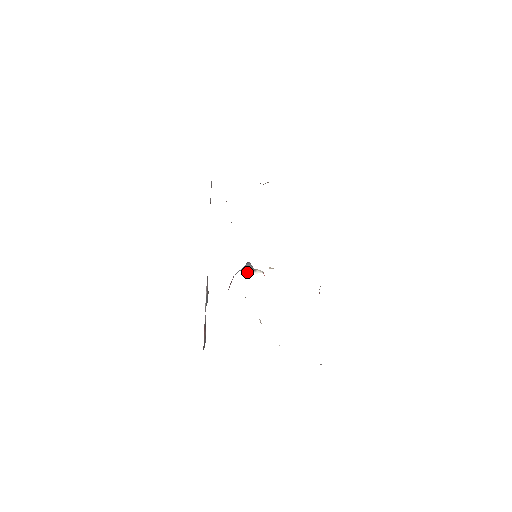
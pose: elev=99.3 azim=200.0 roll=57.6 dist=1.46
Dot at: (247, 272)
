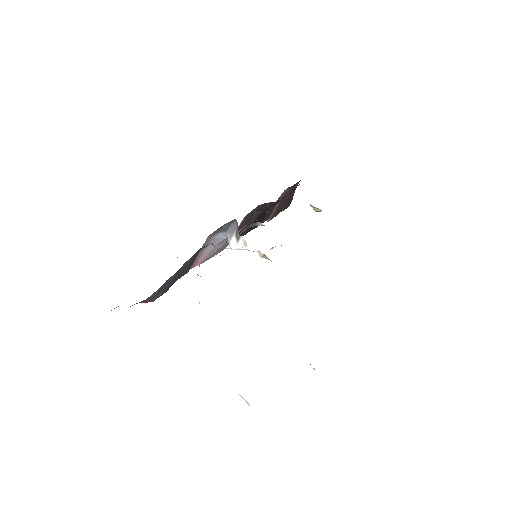
Dot at: (229, 240)
